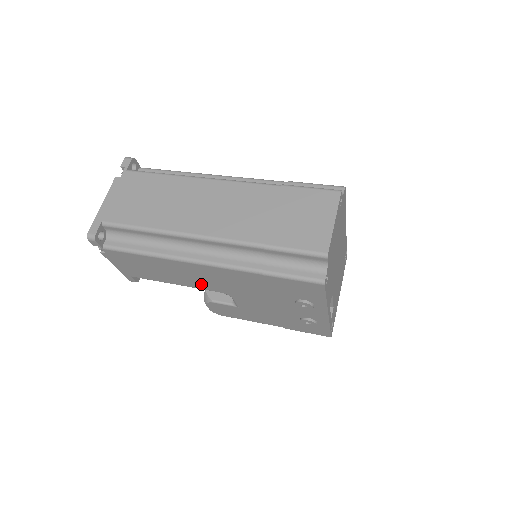
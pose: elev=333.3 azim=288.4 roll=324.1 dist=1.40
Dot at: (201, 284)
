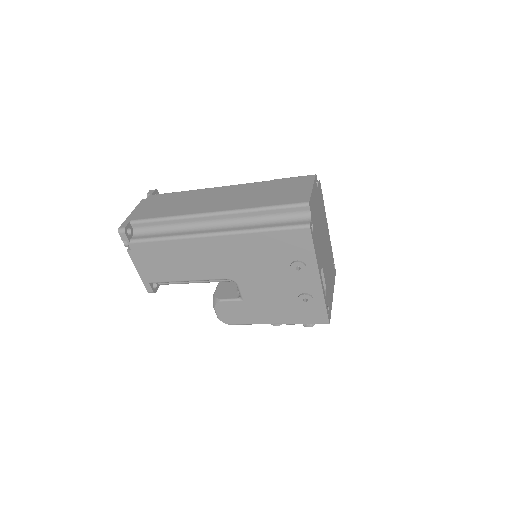
Dot at: (210, 271)
